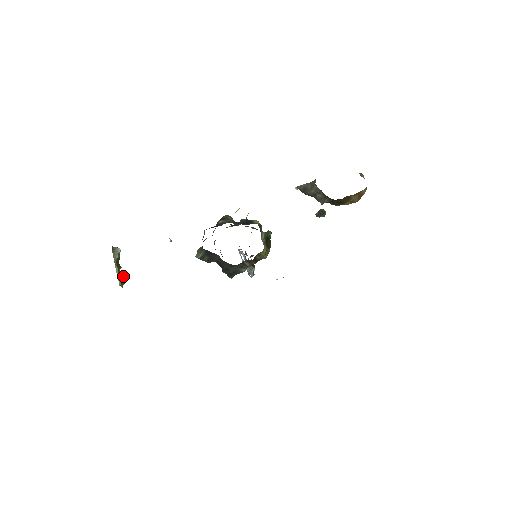
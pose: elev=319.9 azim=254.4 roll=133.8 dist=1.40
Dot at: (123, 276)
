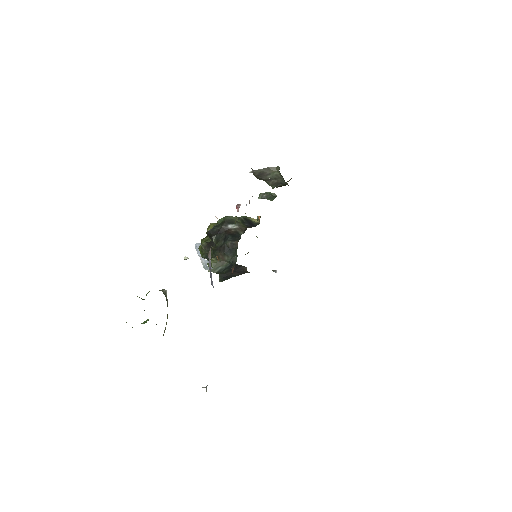
Dot at: occluded
